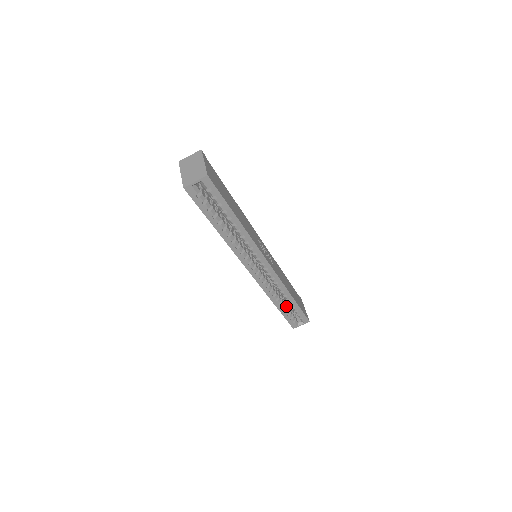
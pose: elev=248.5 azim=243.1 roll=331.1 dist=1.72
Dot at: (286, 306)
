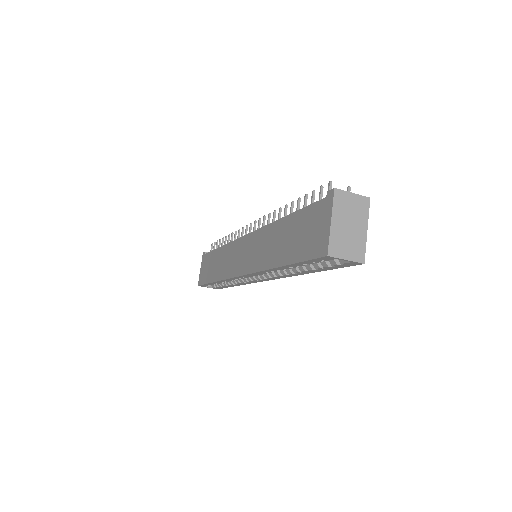
Dot at: occluded
